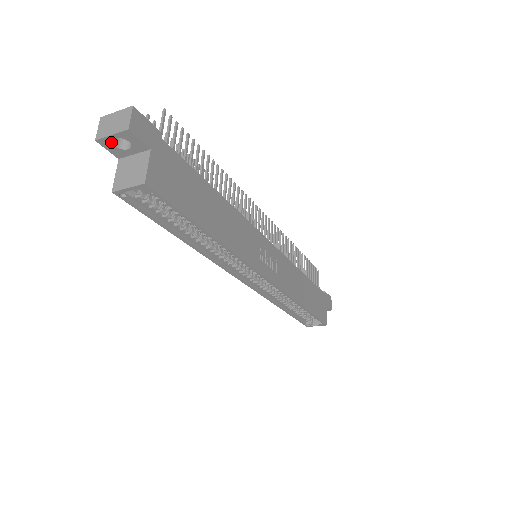
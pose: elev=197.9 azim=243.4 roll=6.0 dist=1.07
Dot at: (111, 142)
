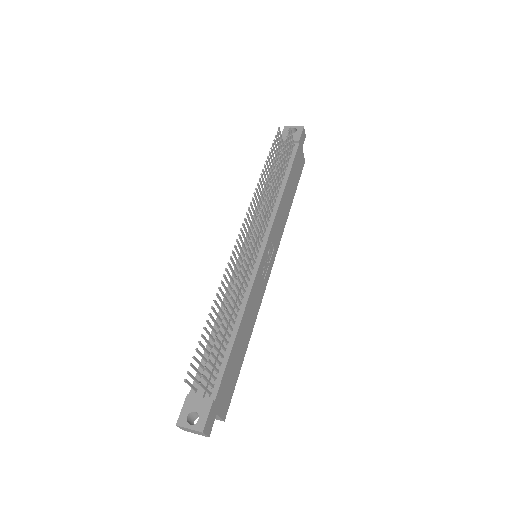
Dot at: occluded
